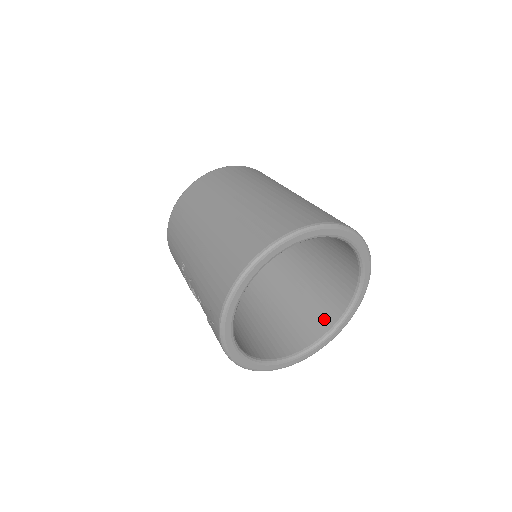
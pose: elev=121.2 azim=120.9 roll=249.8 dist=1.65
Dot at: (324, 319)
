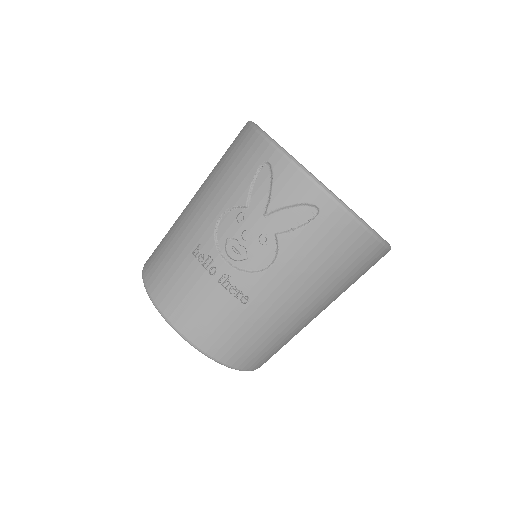
Dot at: occluded
